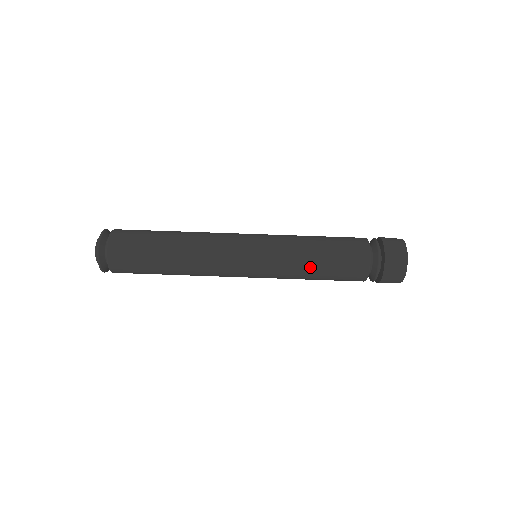
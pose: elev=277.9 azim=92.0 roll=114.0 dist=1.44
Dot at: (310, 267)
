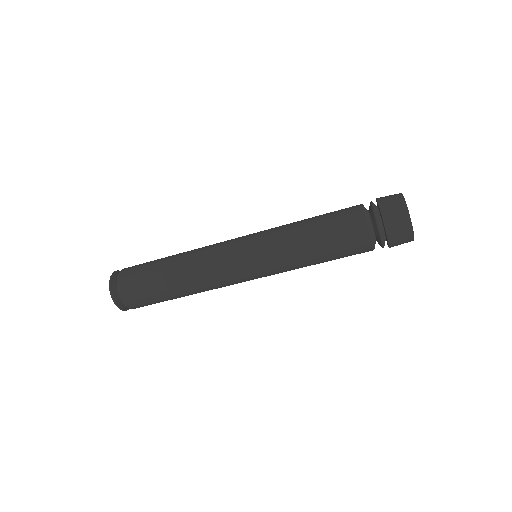
Dot at: (311, 262)
